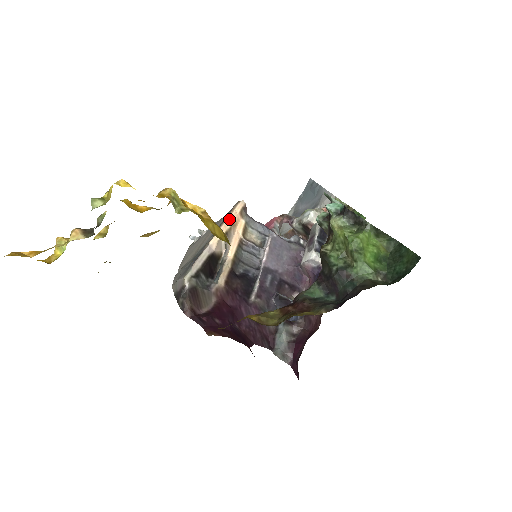
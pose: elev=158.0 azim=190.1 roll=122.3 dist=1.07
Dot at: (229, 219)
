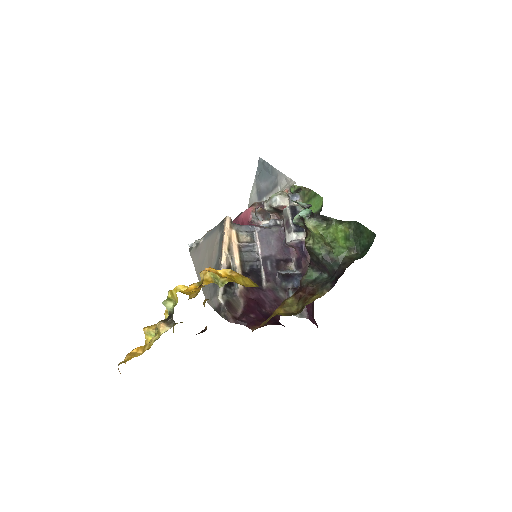
Dot at: (225, 237)
